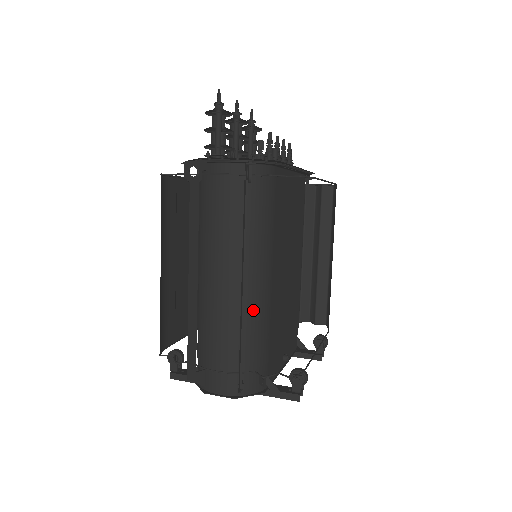
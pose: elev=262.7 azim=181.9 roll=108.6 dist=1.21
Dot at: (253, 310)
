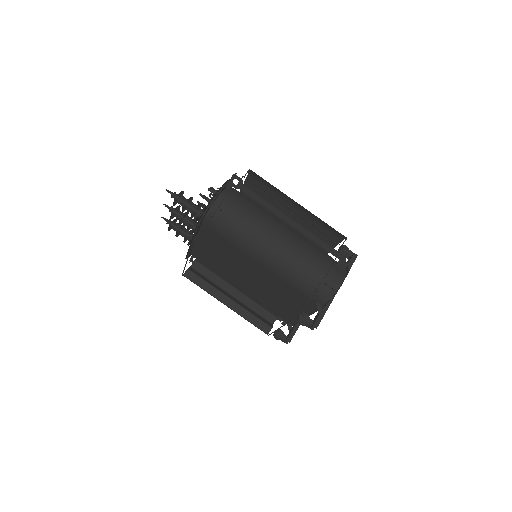
Dot at: (302, 237)
